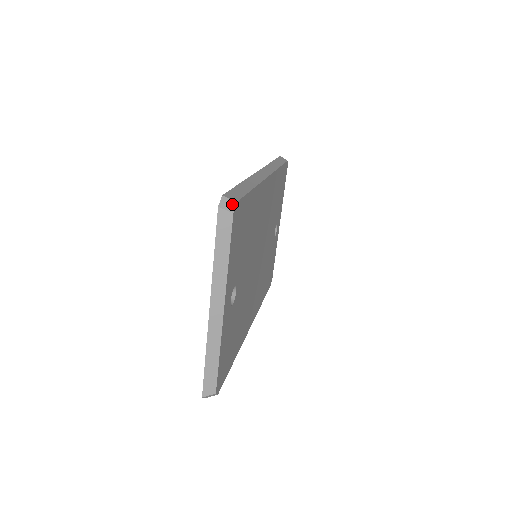
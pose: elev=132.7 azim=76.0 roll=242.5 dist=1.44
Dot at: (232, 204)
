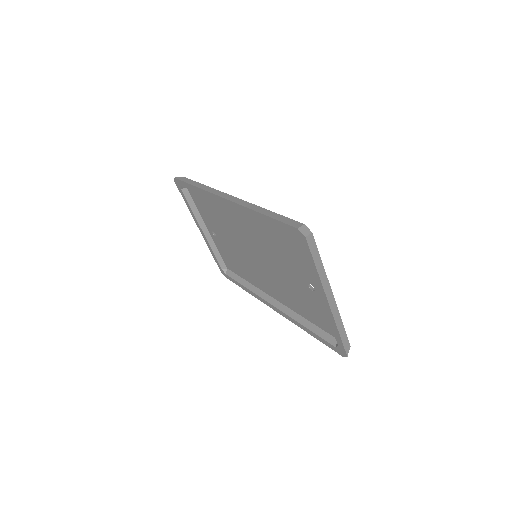
Dot at: (305, 228)
